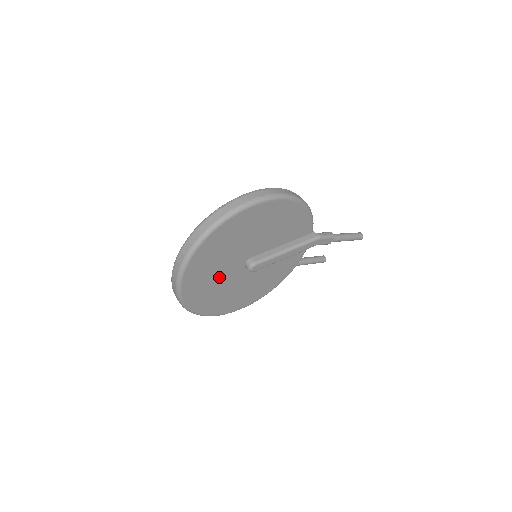
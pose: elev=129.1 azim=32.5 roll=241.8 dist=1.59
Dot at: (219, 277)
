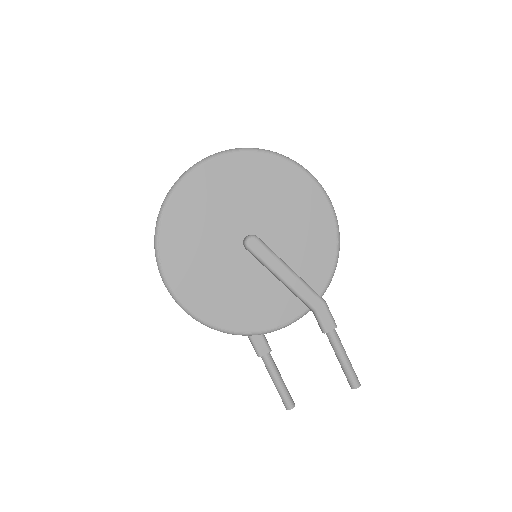
Dot at: (217, 217)
